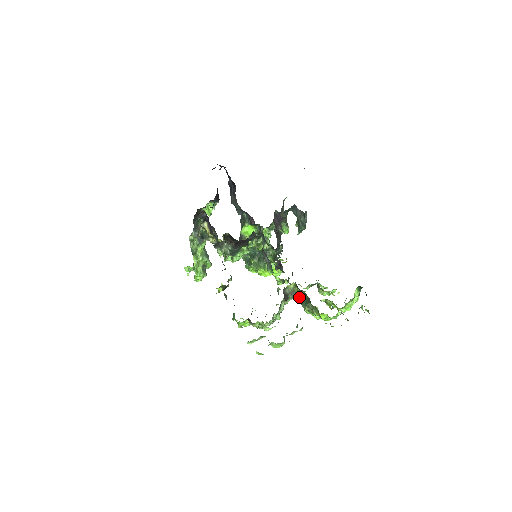
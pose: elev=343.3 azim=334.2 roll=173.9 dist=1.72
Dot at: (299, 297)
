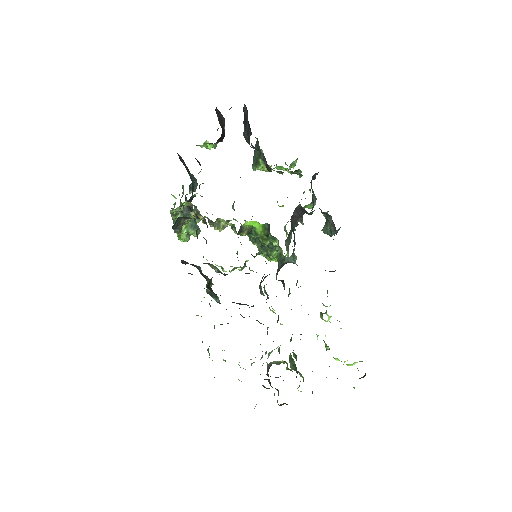
Dot at: occluded
